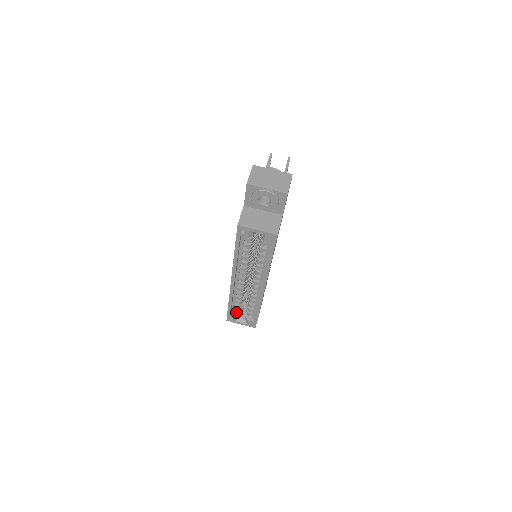
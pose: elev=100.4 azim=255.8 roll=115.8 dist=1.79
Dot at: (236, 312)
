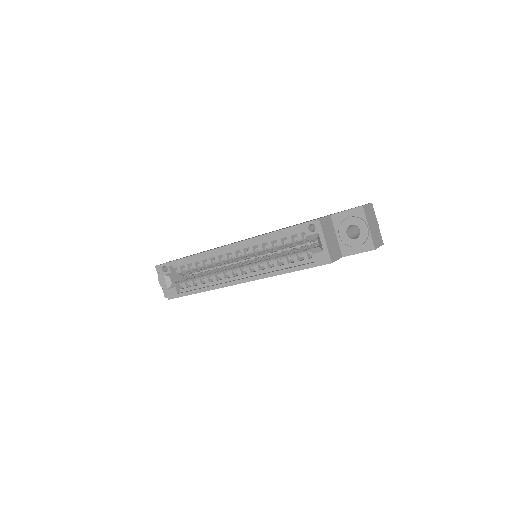
Dot at: (175, 270)
